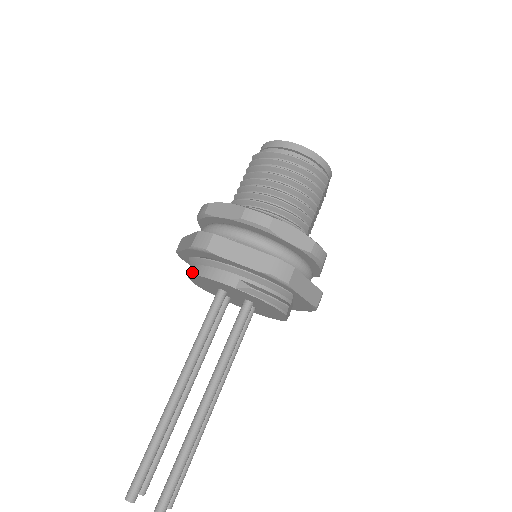
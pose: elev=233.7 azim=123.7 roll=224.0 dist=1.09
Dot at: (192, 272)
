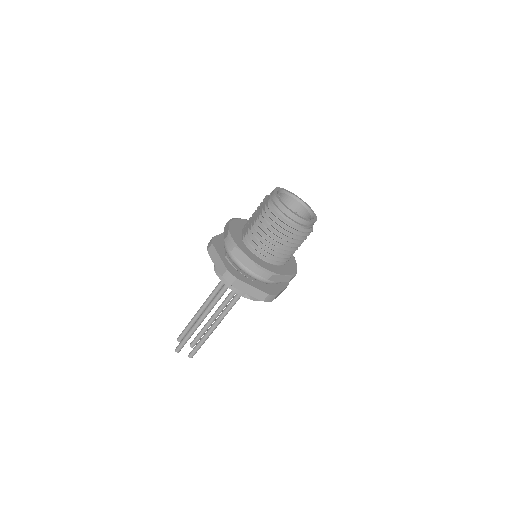
Dot at: (218, 276)
